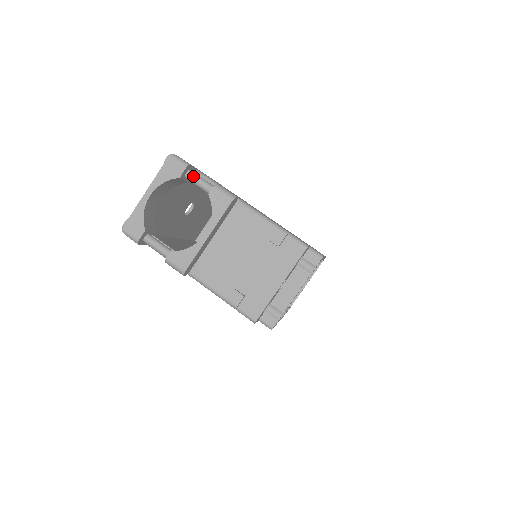
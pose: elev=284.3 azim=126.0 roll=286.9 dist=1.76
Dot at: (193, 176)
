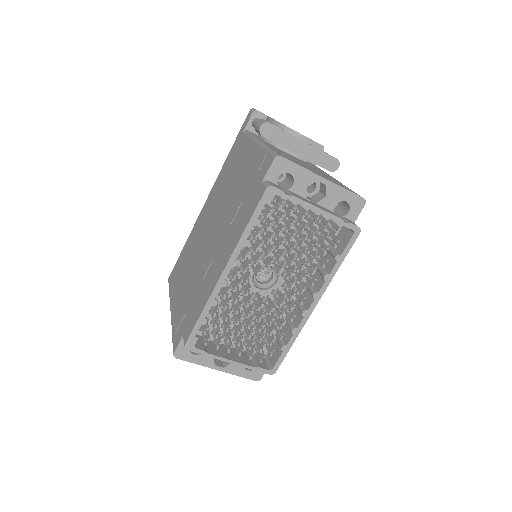
Dot at: occluded
